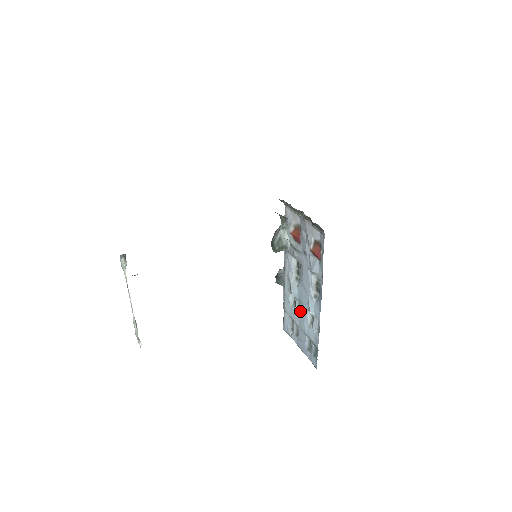
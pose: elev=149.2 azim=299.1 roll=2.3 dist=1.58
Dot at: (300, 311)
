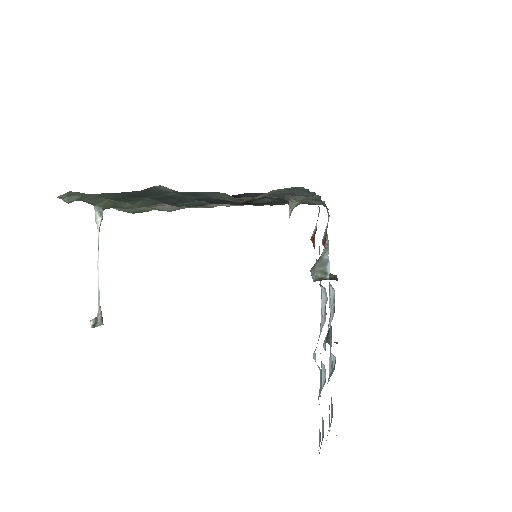
Dot at: occluded
